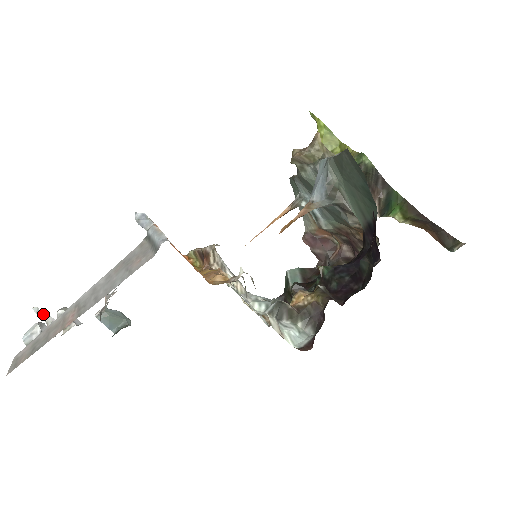
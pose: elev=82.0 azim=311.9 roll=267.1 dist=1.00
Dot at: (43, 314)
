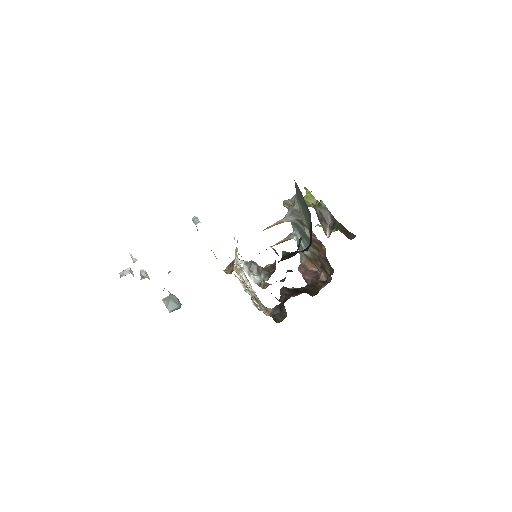
Dot at: (133, 258)
